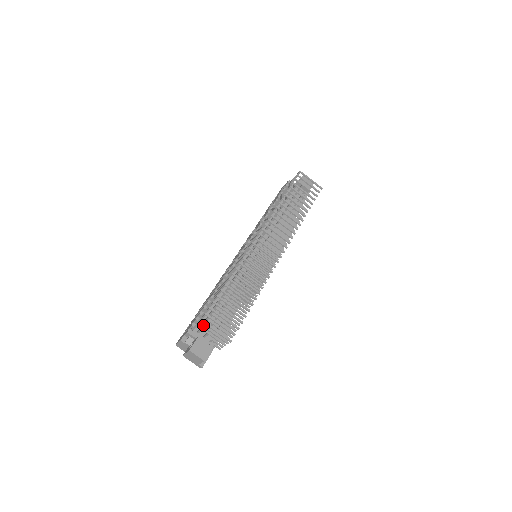
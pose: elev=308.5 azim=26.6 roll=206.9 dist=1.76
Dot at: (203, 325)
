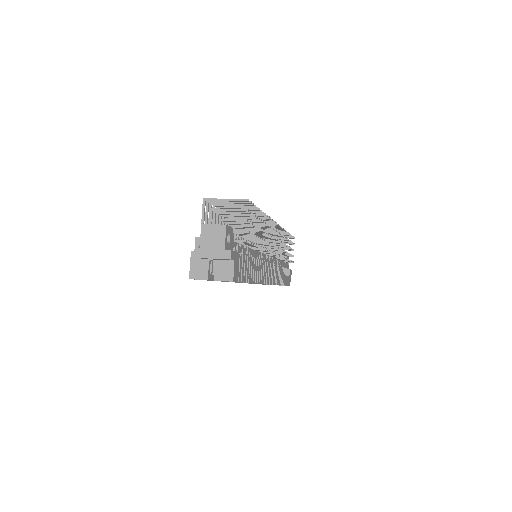
Dot at: occluded
